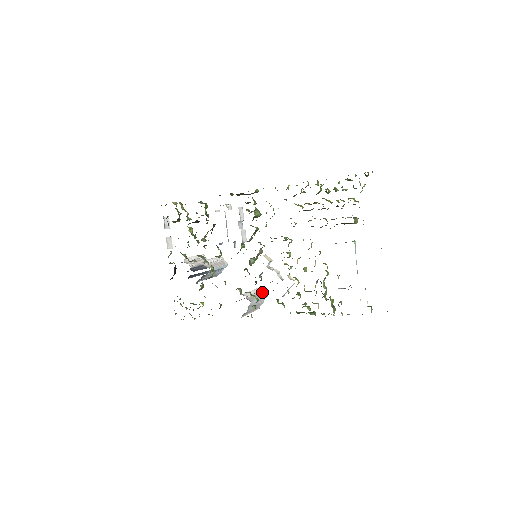
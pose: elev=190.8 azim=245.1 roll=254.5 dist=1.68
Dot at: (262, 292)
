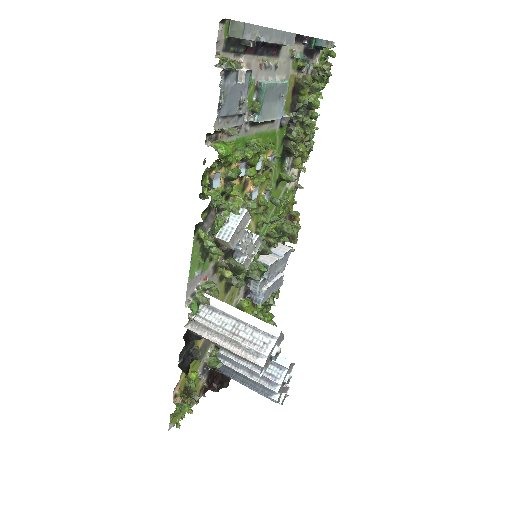
Dot at: occluded
